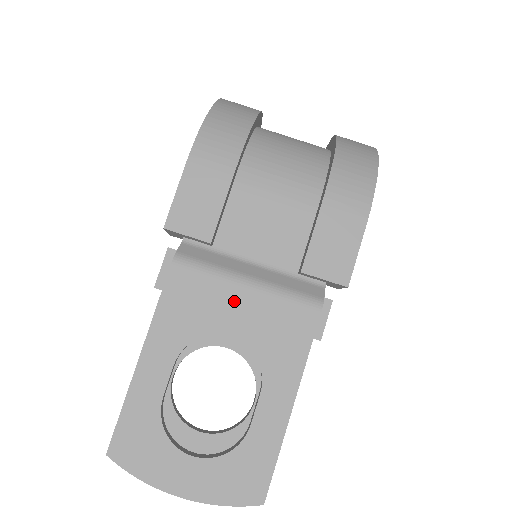
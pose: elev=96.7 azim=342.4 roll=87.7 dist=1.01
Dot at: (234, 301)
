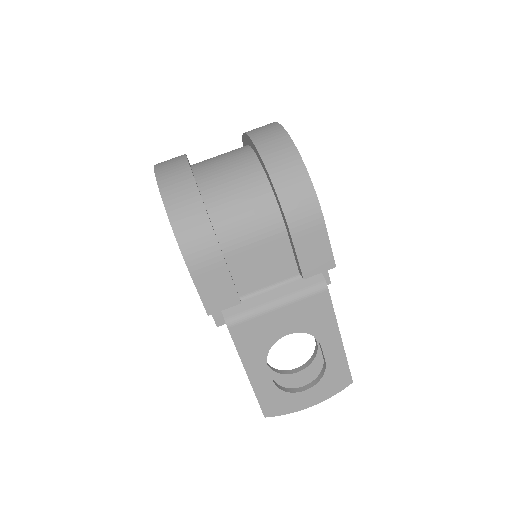
Dot at: (277, 319)
